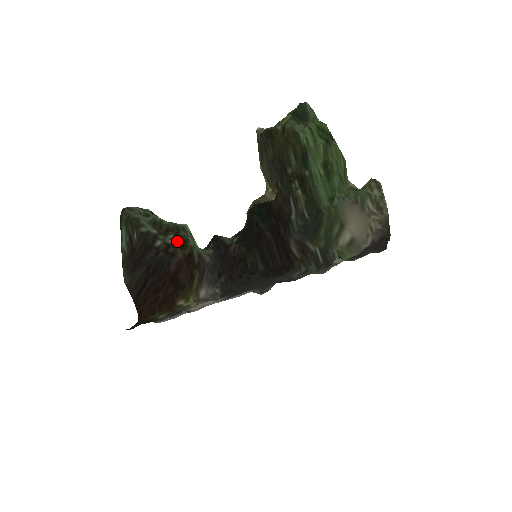
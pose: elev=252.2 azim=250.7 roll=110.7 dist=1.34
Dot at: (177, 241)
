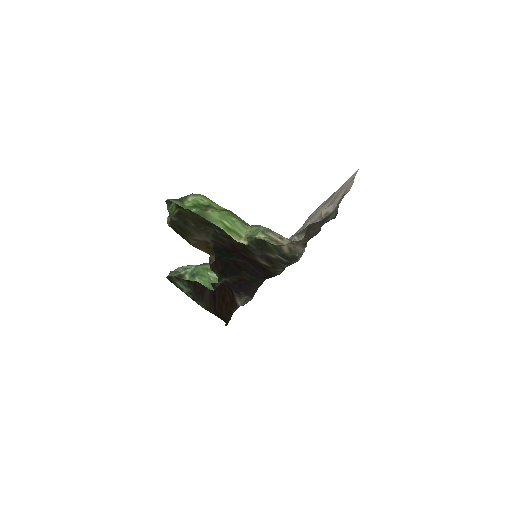
Dot at: occluded
